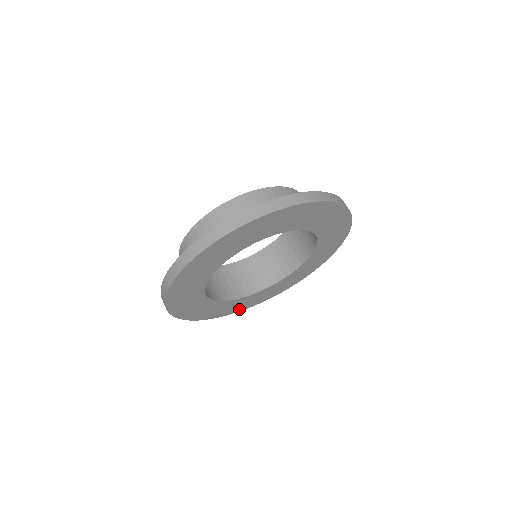
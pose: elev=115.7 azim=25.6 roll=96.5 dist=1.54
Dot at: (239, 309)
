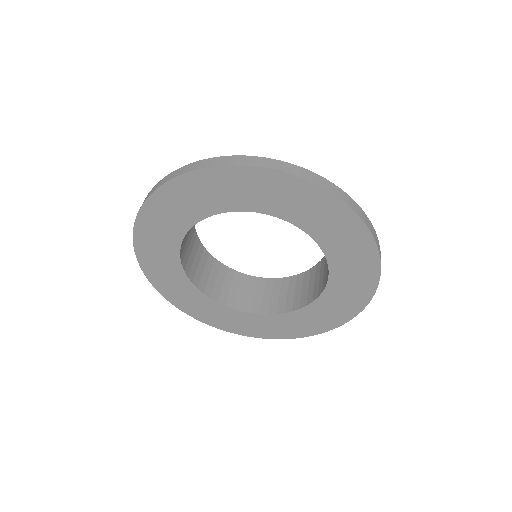
Dot at: (234, 329)
